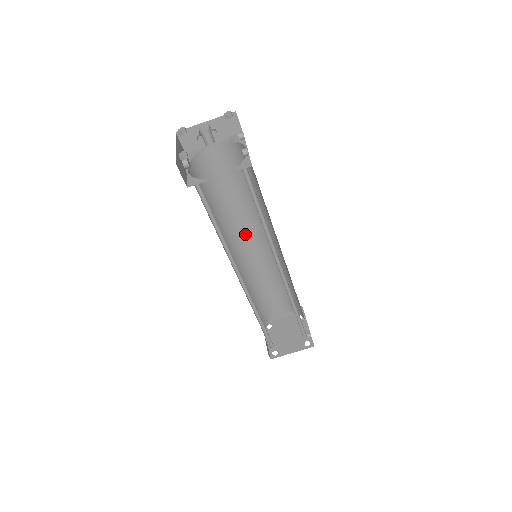
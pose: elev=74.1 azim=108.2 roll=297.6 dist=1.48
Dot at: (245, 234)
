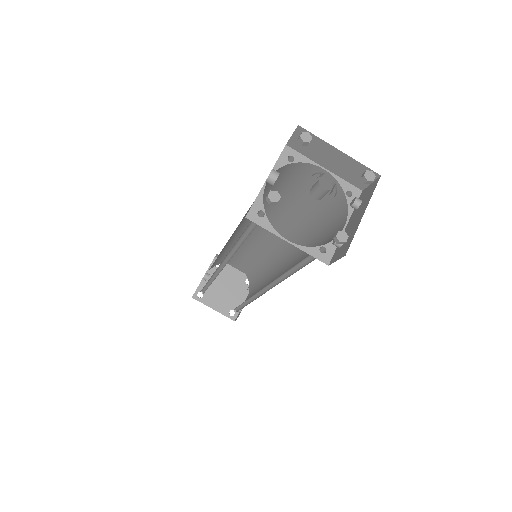
Dot at: occluded
